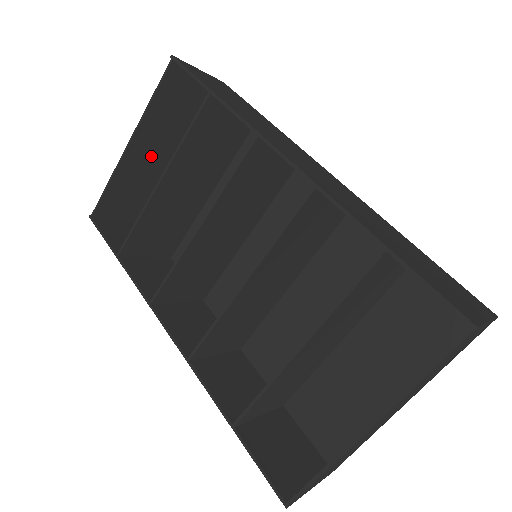
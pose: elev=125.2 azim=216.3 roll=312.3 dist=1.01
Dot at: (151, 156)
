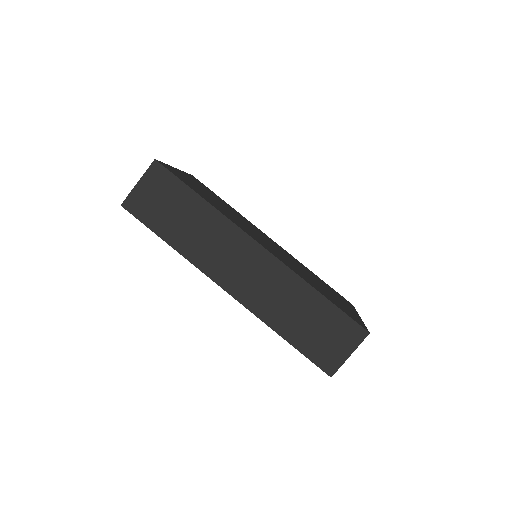
Dot at: occluded
